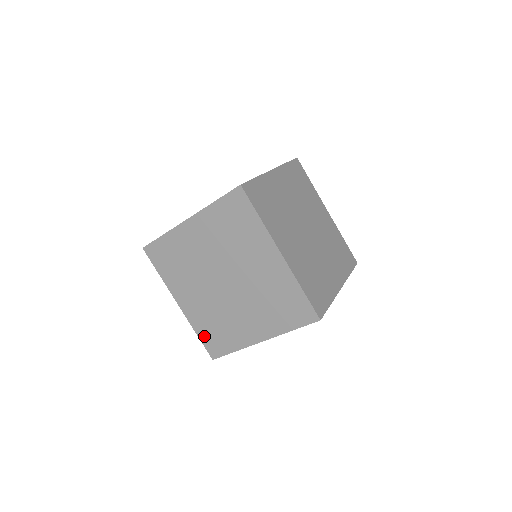
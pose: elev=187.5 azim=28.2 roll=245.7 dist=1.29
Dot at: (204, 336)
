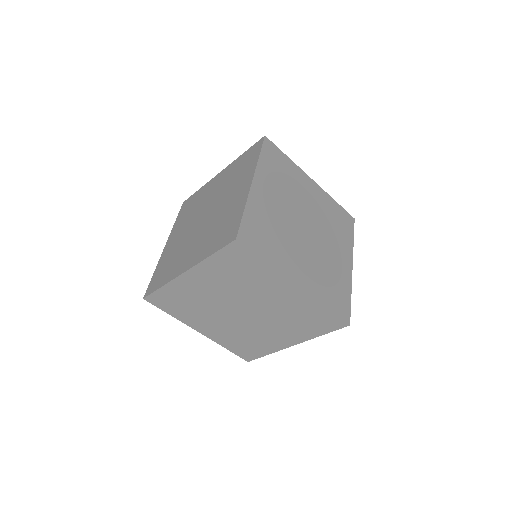
Dot at: (156, 273)
